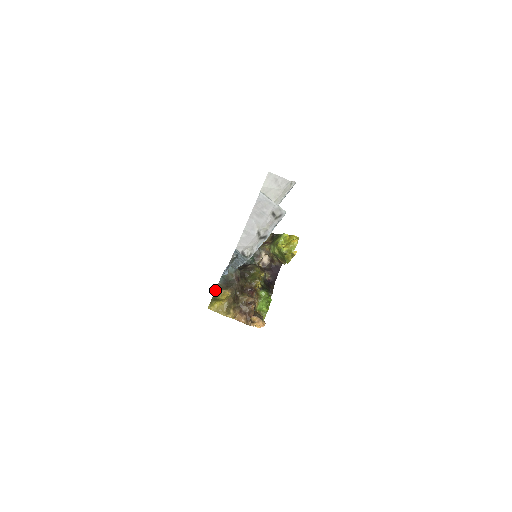
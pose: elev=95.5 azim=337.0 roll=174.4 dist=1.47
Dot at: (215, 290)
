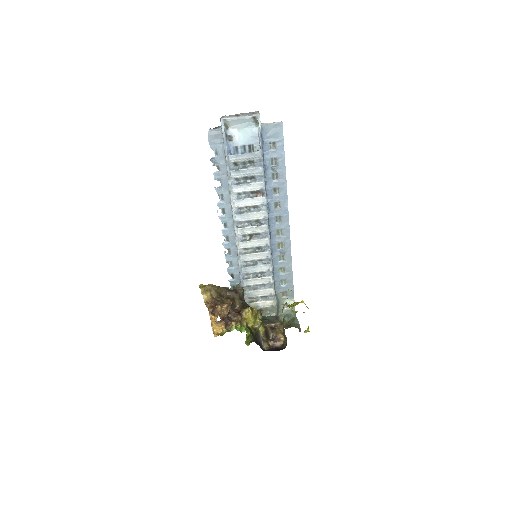
Dot at: occluded
